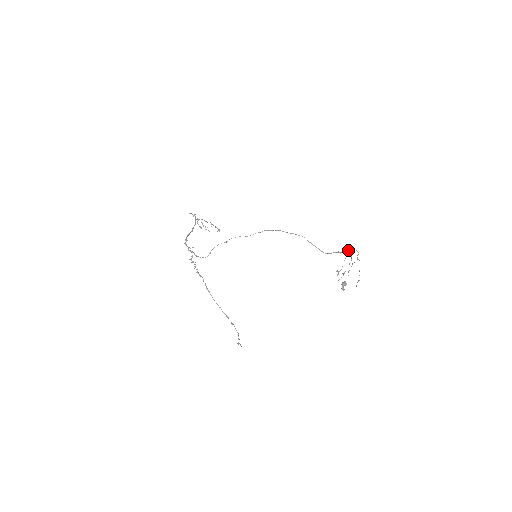
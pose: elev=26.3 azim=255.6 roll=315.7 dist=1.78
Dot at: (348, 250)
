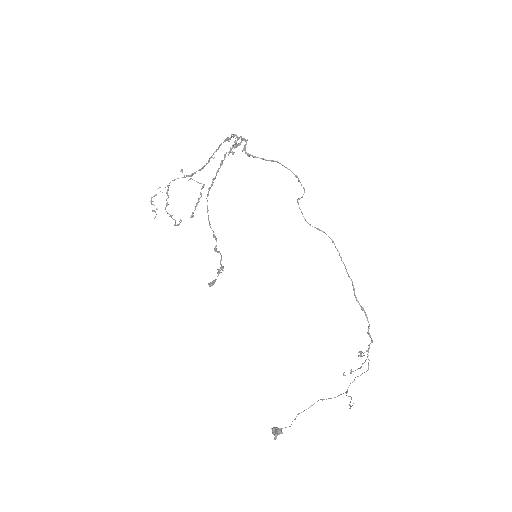
Dot at: (366, 350)
